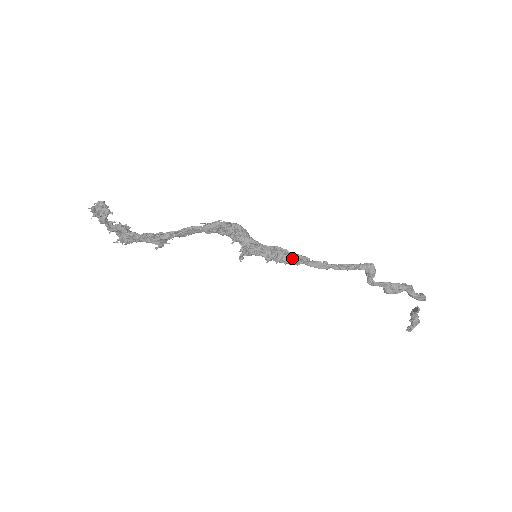
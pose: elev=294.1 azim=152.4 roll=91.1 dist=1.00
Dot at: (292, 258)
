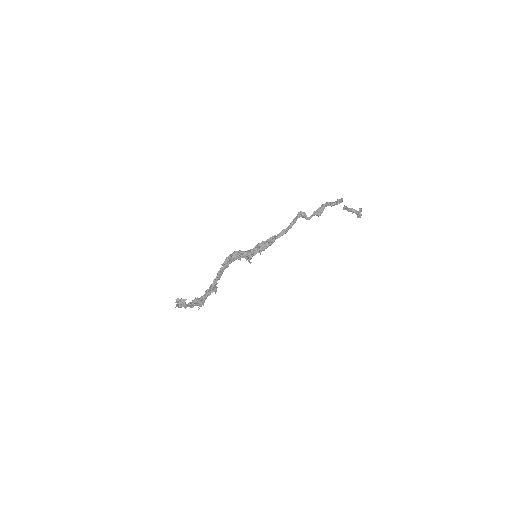
Dot at: (268, 242)
